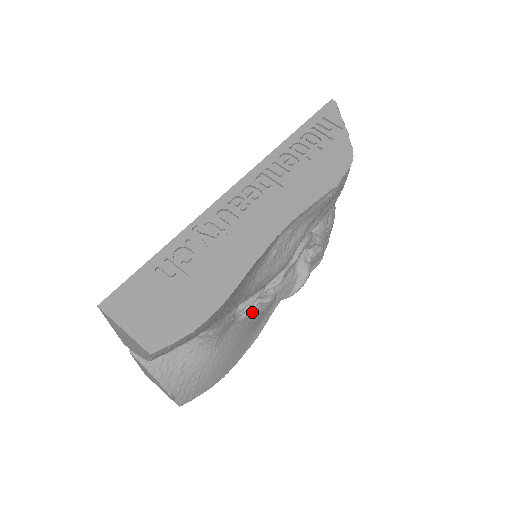
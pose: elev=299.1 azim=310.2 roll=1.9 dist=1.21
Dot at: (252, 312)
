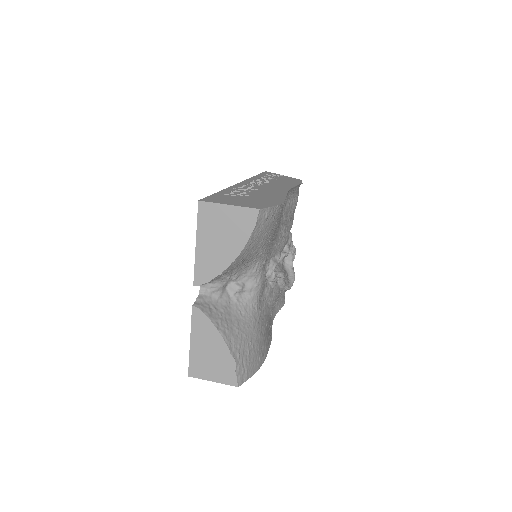
Dot at: (273, 285)
